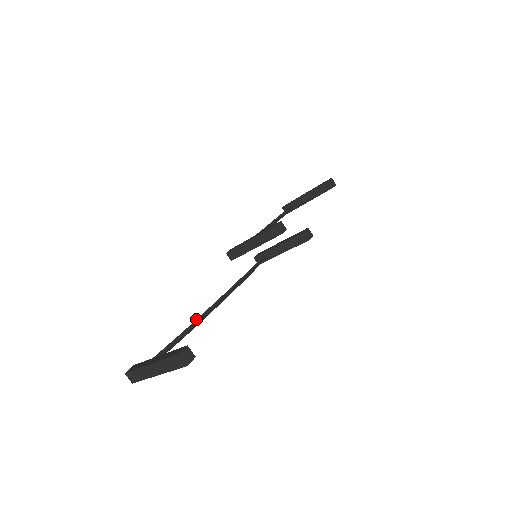
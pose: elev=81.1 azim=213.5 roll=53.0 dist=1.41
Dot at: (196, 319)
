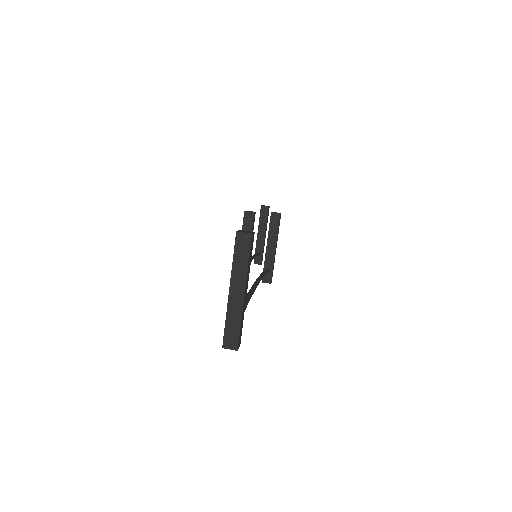
Dot at: (247, 293)
